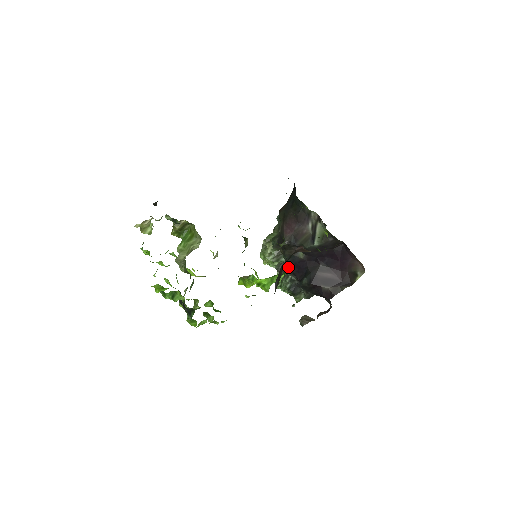
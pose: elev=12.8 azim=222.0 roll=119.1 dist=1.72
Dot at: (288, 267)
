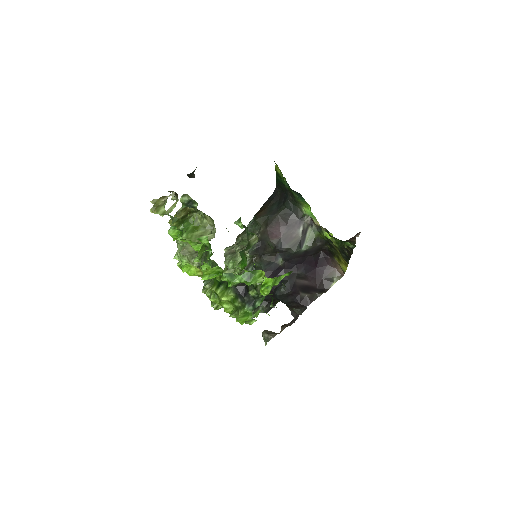
Dot at: occluded
